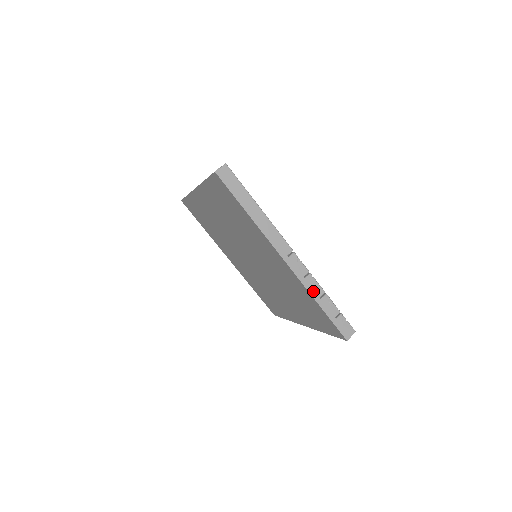
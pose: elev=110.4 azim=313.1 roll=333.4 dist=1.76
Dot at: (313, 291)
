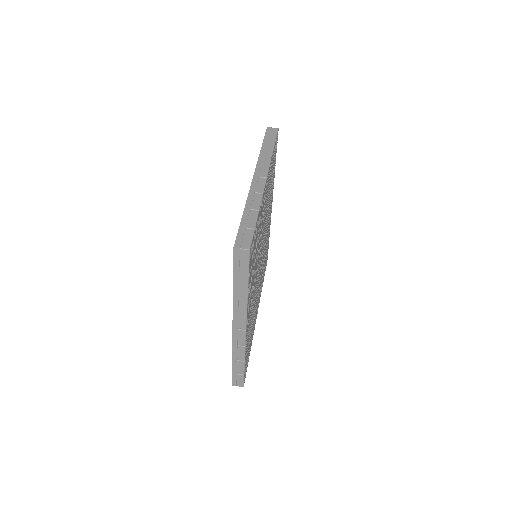
Dot at: (251, 203)
